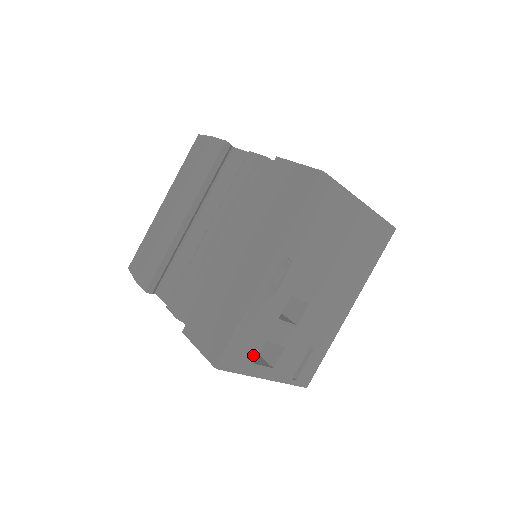
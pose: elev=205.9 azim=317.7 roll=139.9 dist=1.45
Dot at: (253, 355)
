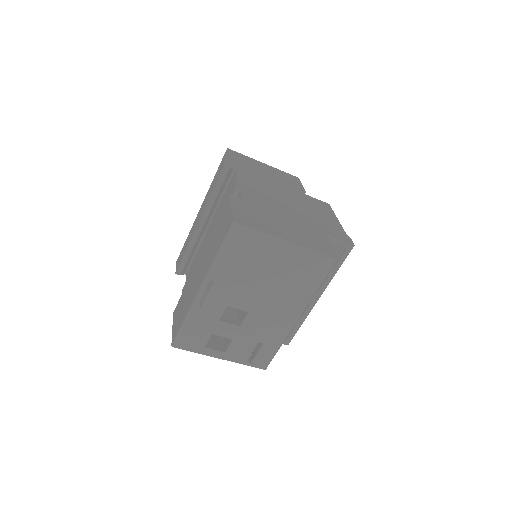
Dot at: (202, 342)
